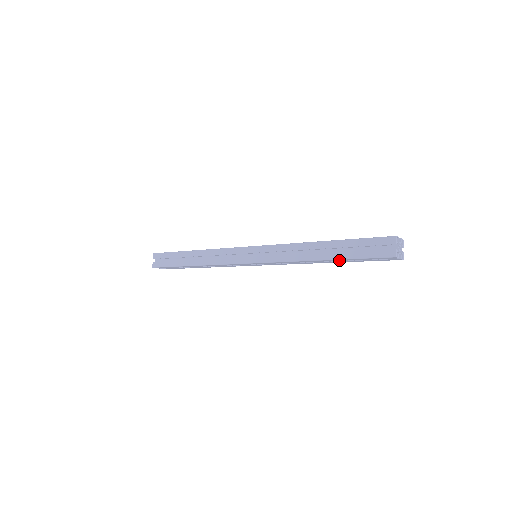
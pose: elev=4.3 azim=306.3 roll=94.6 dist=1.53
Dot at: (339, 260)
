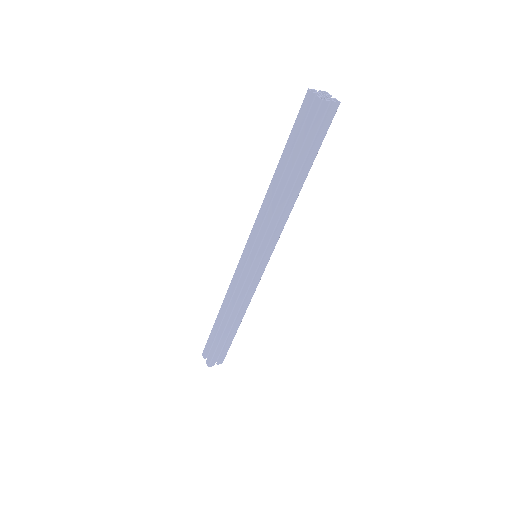
Dot at: (298, 168)
